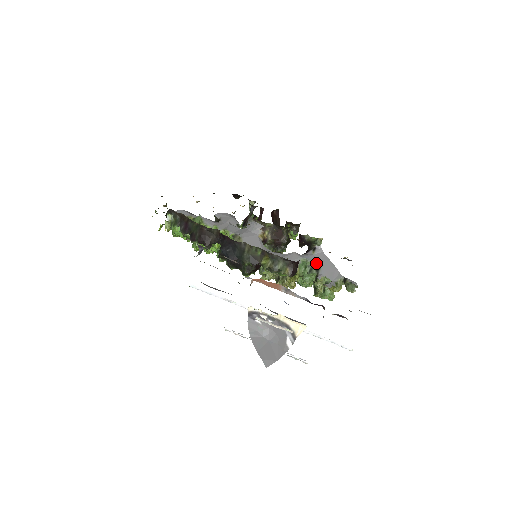
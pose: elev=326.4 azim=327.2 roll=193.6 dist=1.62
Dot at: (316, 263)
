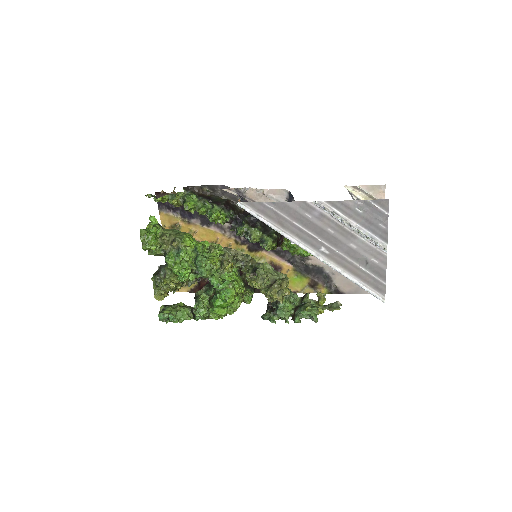
Dot at: occluded
